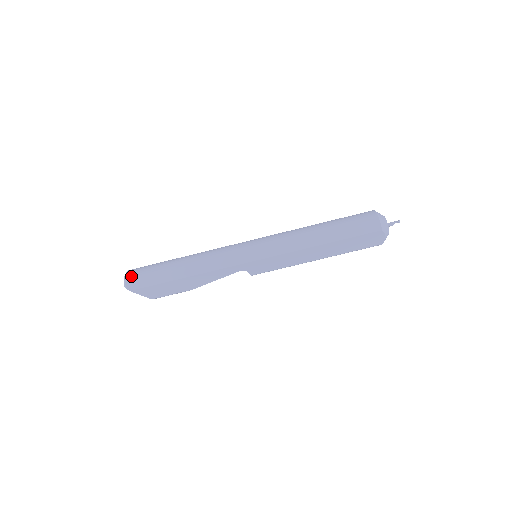
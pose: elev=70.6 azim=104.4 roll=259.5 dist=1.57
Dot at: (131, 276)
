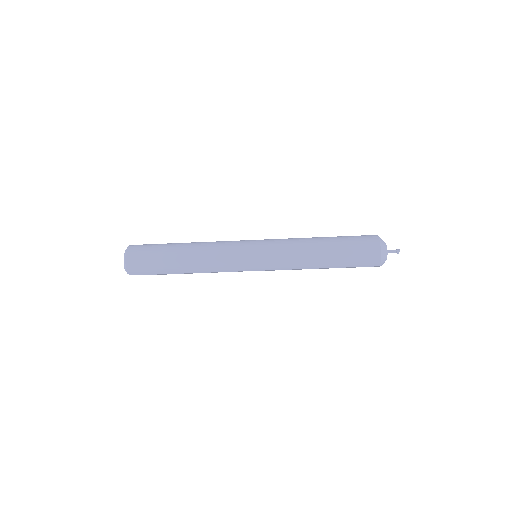
Dot at: (132, 263)
